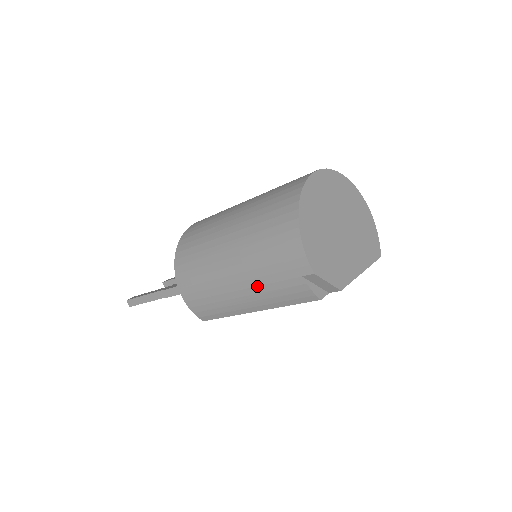
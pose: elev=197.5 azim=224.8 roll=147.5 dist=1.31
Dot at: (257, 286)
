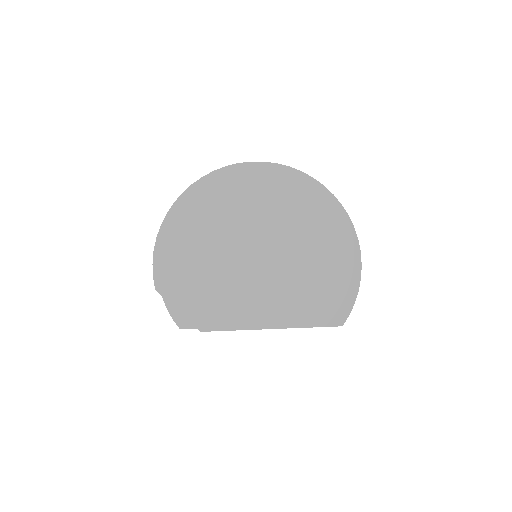
Dot at: occluded
